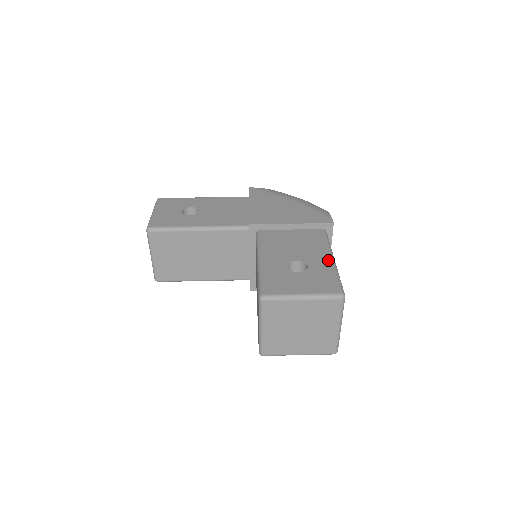
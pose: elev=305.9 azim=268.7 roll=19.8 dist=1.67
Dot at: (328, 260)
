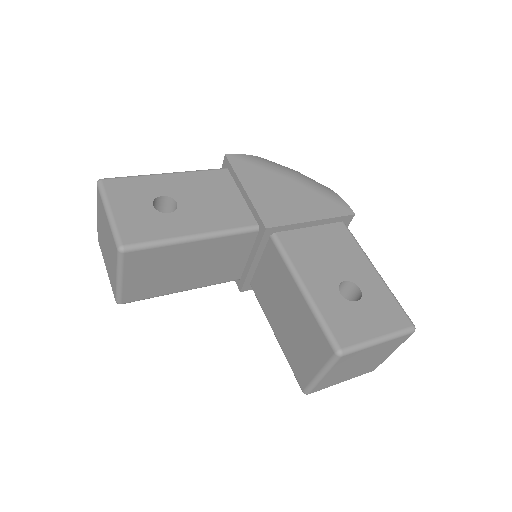
Dot at: (375, 274)
